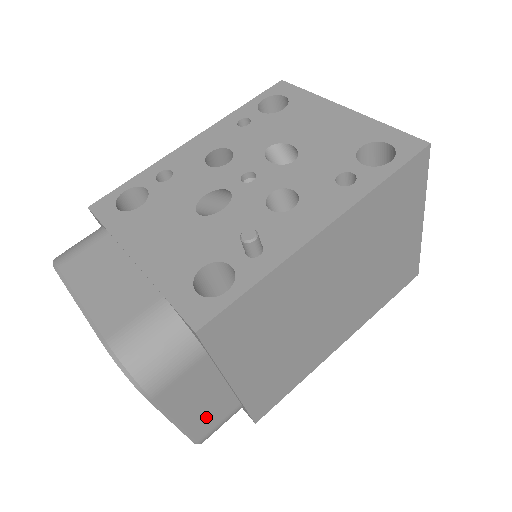
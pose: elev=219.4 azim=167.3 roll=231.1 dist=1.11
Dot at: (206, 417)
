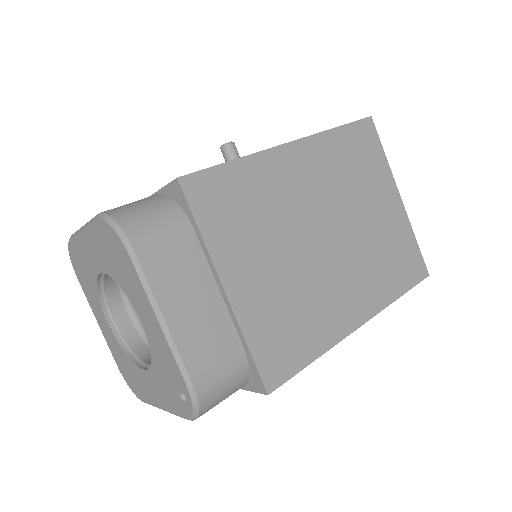
Dot at: (200, 338)
